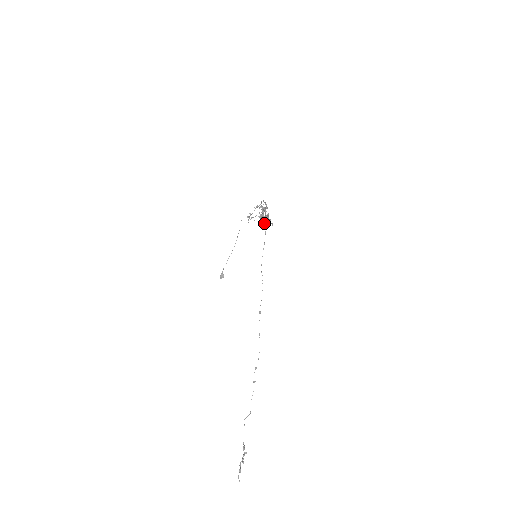
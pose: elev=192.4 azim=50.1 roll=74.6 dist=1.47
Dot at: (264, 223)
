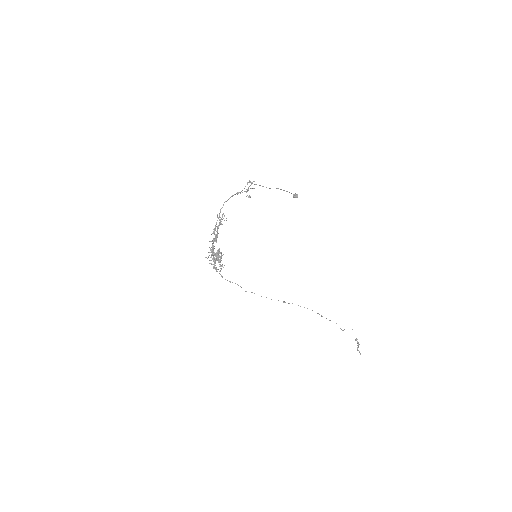
Dot at: occluded
